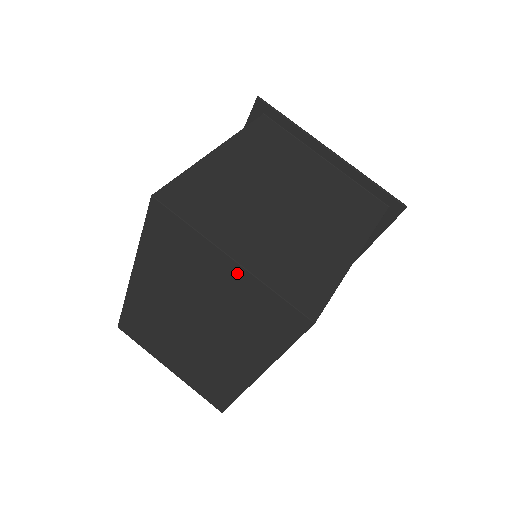
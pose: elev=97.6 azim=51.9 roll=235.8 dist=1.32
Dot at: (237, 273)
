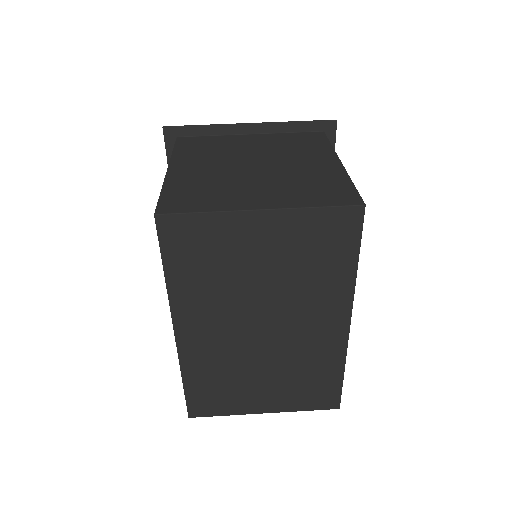
Dot at: (273, 221)
